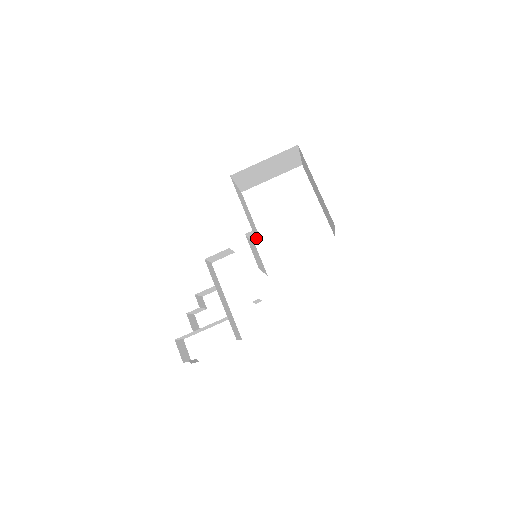
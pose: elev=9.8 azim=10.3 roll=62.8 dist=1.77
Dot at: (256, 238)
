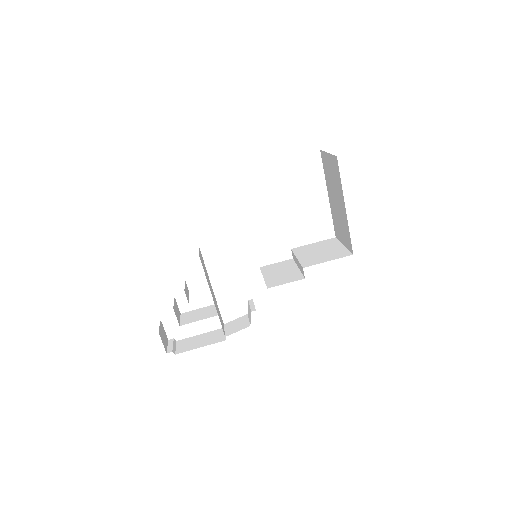
Dot at: occluded
